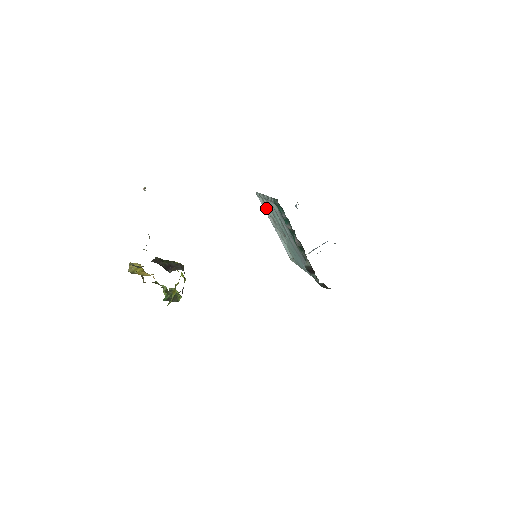
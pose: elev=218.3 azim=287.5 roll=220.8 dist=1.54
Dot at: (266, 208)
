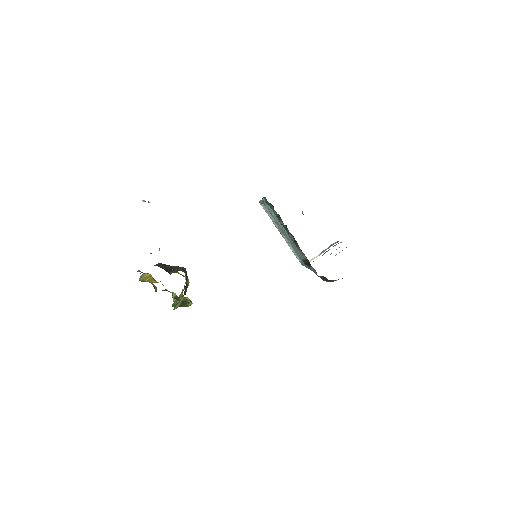
Dot at: occluded
